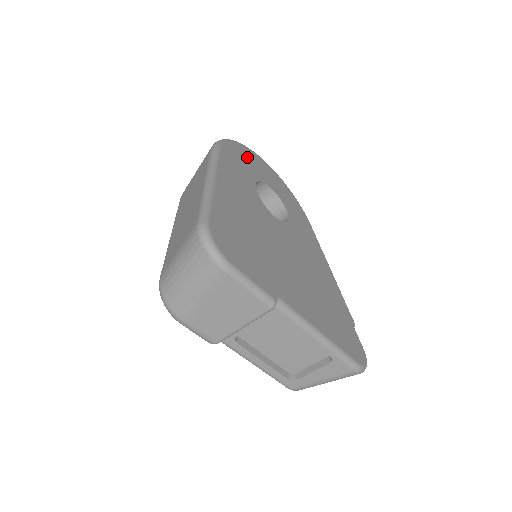
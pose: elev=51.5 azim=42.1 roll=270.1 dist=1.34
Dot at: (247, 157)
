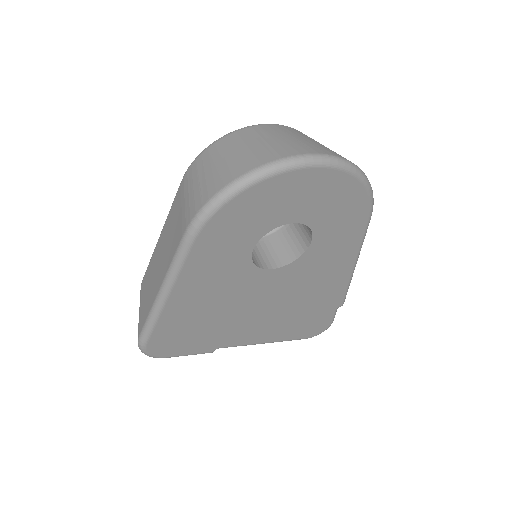
Dot at: (263, 202)
